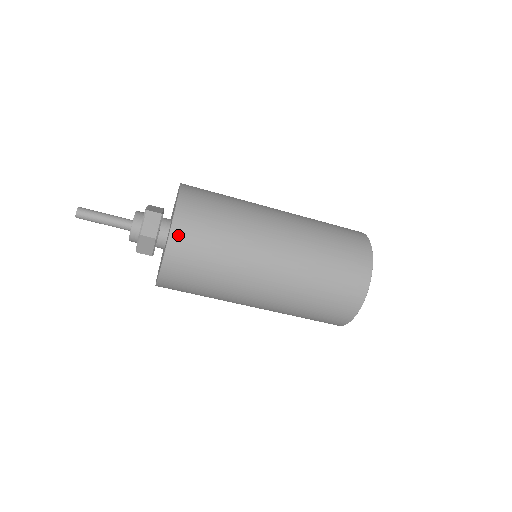
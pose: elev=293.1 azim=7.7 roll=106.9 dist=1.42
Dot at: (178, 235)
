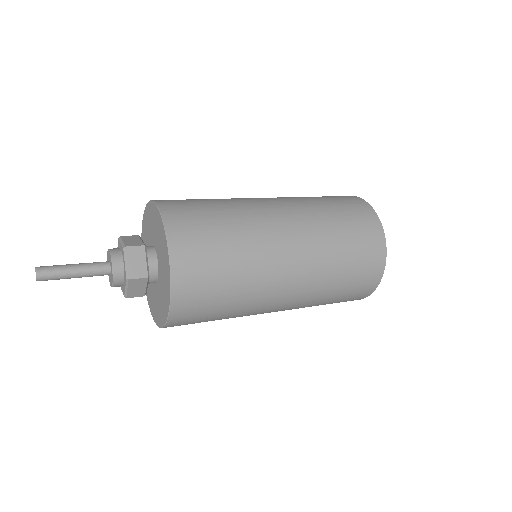
Dot at: (181, 269)
